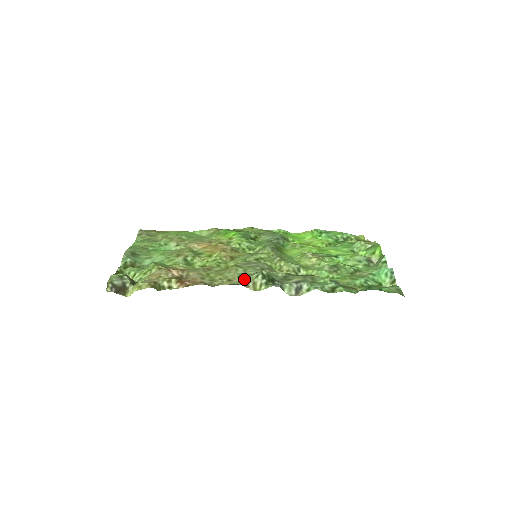
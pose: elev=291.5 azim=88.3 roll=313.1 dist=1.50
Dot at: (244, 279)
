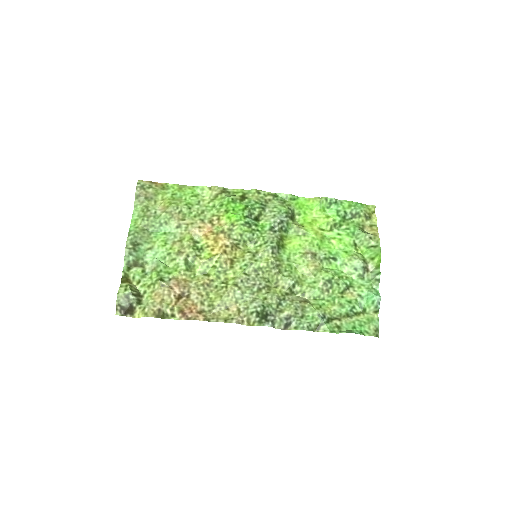
Dot at: (240, 310)
